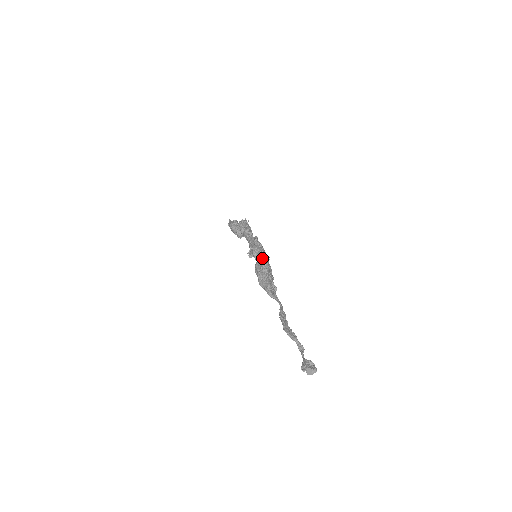
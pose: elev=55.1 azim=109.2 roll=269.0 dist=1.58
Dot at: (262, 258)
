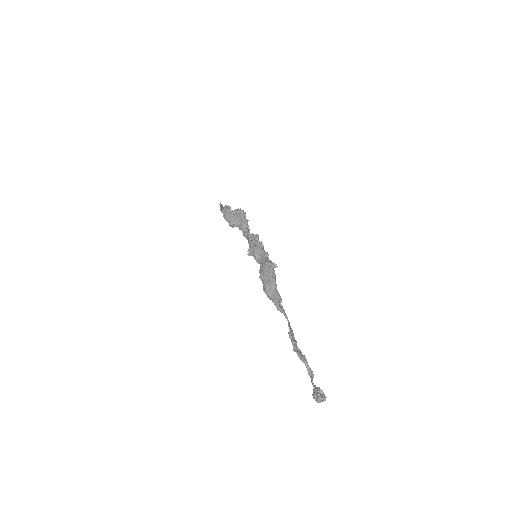
Dot at: (270, 264)
